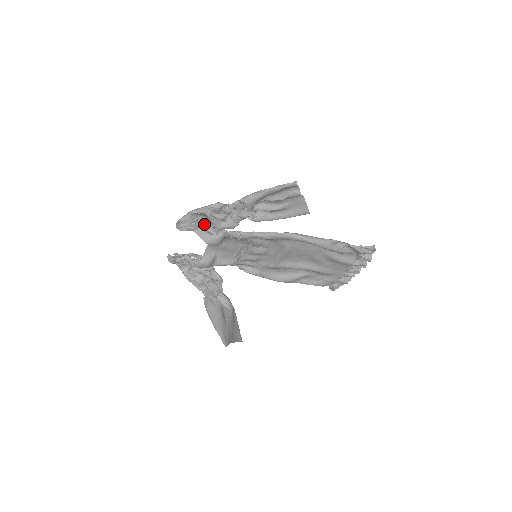
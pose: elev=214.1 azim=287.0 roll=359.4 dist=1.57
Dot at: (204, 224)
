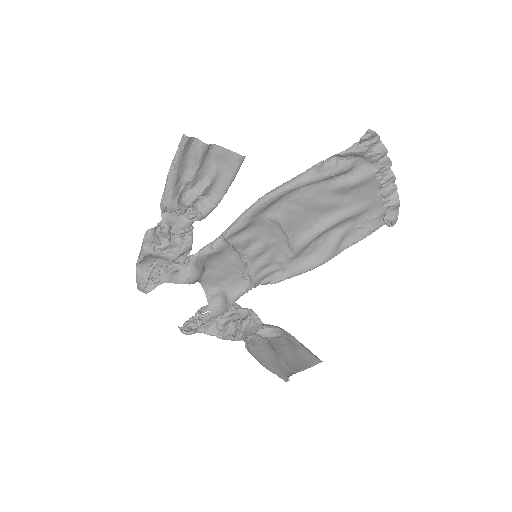
Dot at: (165, 267)
